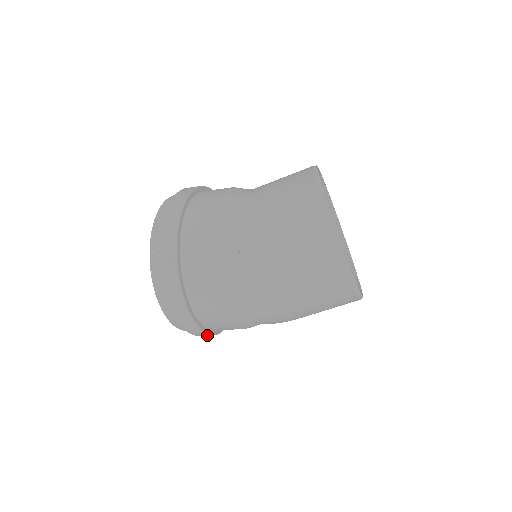
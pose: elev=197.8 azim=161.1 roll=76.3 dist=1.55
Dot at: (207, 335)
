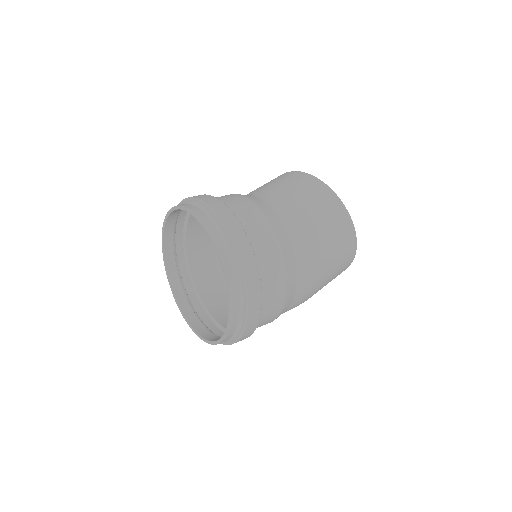
Dot at: occluded
